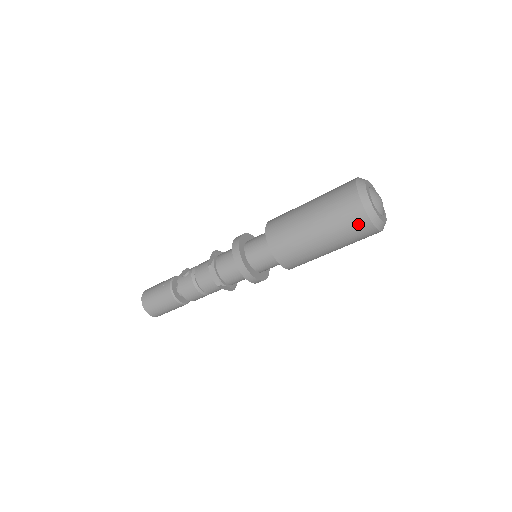
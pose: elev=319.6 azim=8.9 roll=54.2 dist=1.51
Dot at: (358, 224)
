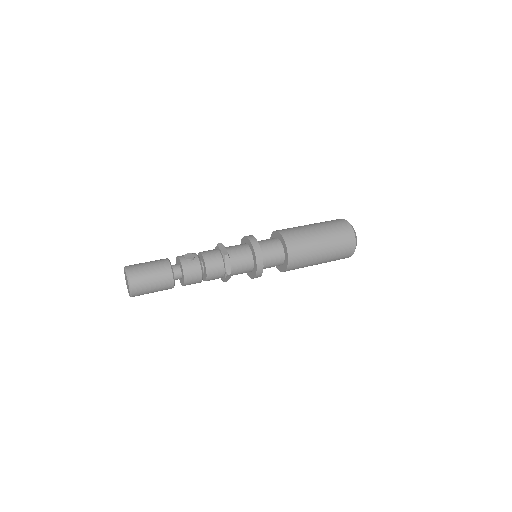
Dot at: (348, 249)
